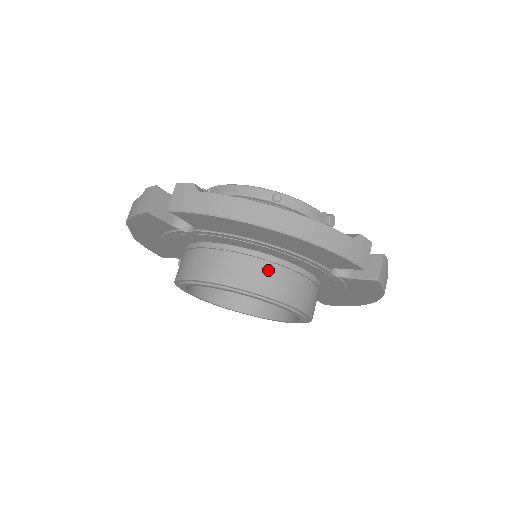
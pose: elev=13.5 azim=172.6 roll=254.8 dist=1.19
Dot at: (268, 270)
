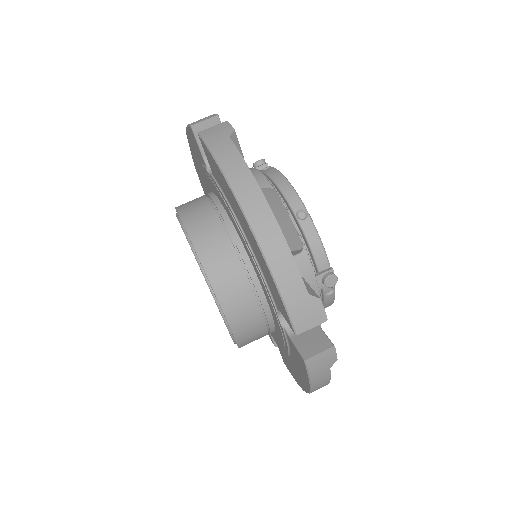
Dot at: (231, 259)
